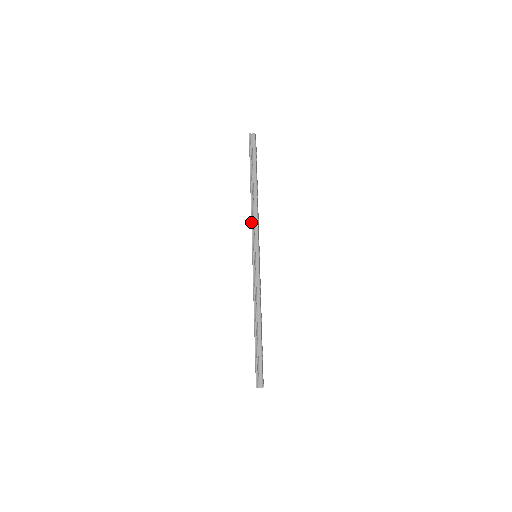
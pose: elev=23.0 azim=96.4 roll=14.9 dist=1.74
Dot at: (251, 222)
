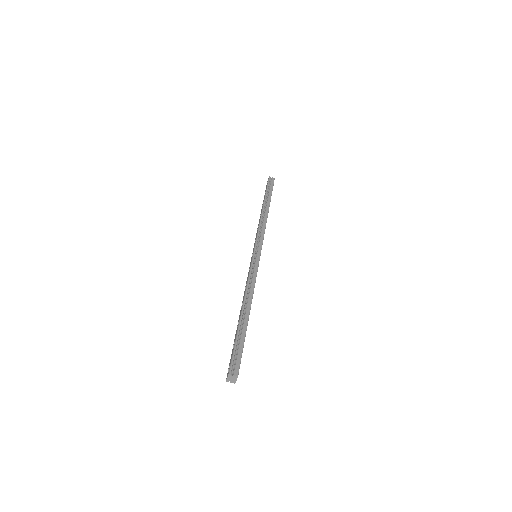
Dot at: (258, 228)
